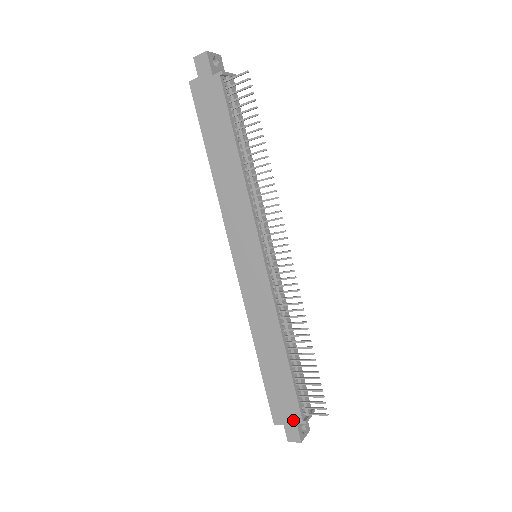
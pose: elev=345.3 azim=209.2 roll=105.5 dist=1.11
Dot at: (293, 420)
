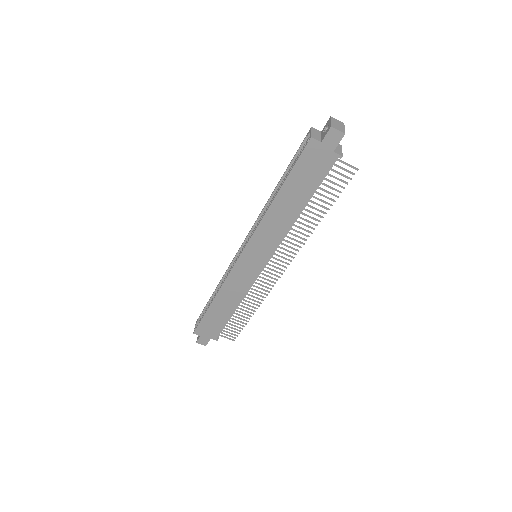
Dot at: (210, 337)
